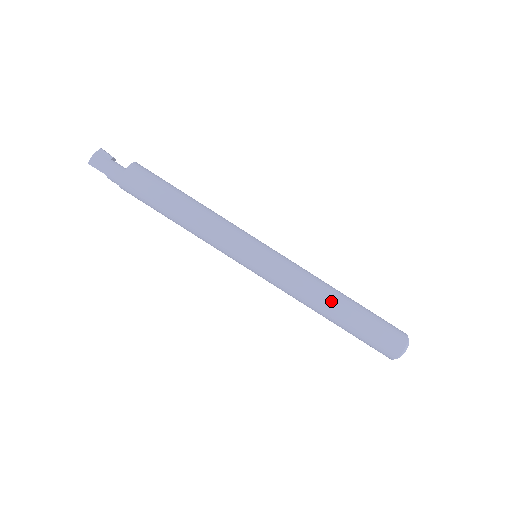
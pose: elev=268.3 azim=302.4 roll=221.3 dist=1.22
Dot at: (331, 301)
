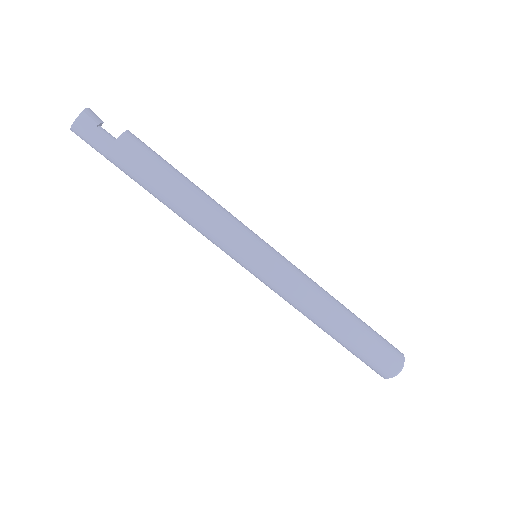
Dot at: (327, 321)
